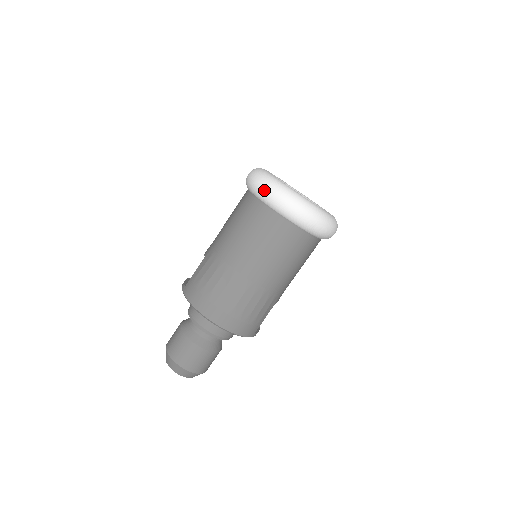
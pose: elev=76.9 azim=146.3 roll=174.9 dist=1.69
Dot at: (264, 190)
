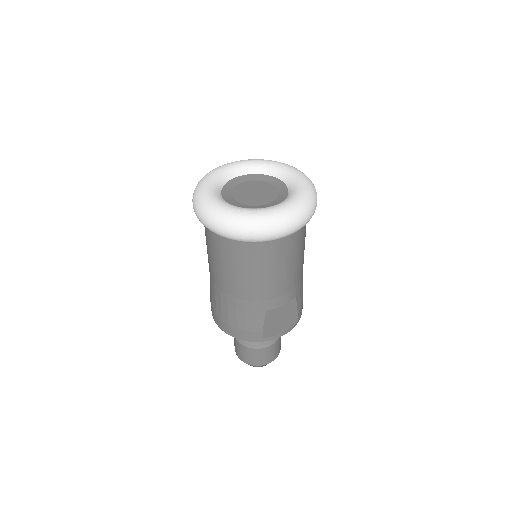
Dot at: occluded
